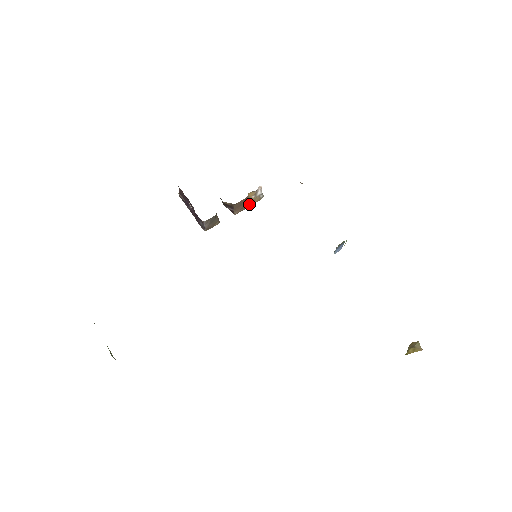
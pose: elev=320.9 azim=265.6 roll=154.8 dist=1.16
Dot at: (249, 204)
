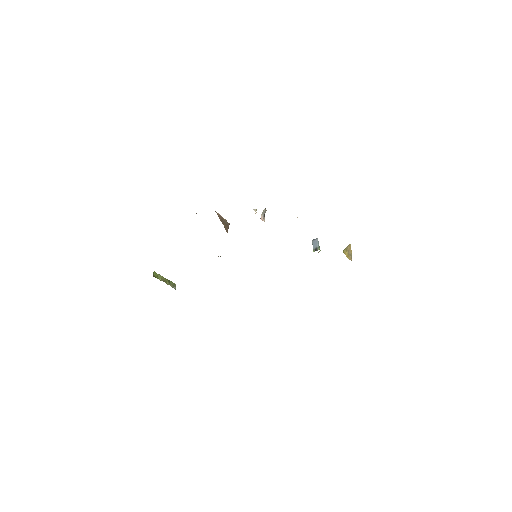
Dot at: occluded
